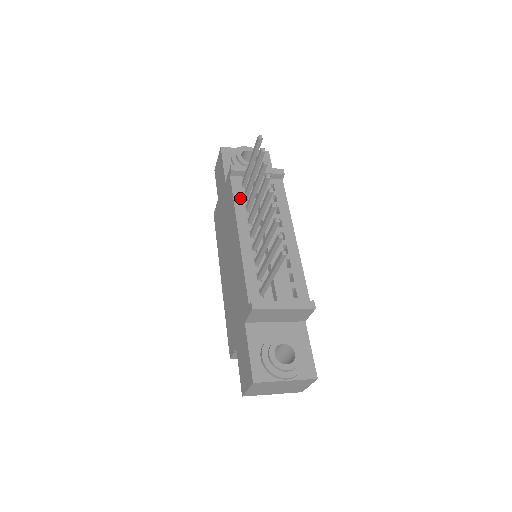
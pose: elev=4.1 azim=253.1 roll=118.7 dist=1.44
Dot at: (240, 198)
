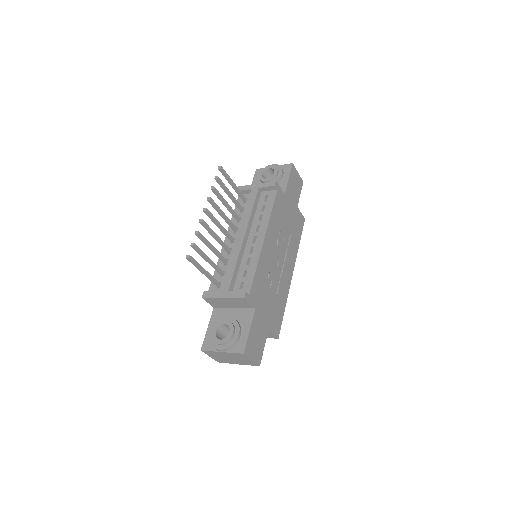
Dot at: (238, 212)
